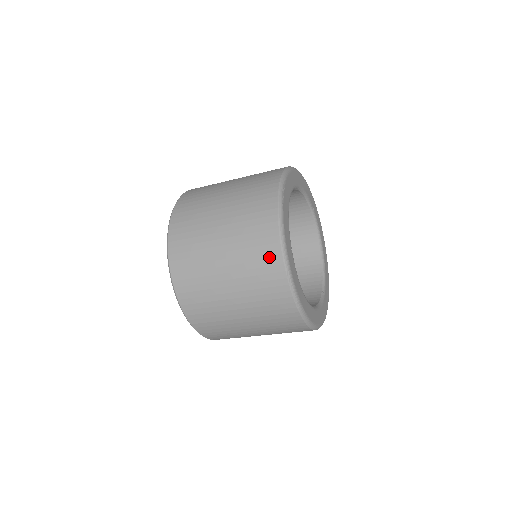
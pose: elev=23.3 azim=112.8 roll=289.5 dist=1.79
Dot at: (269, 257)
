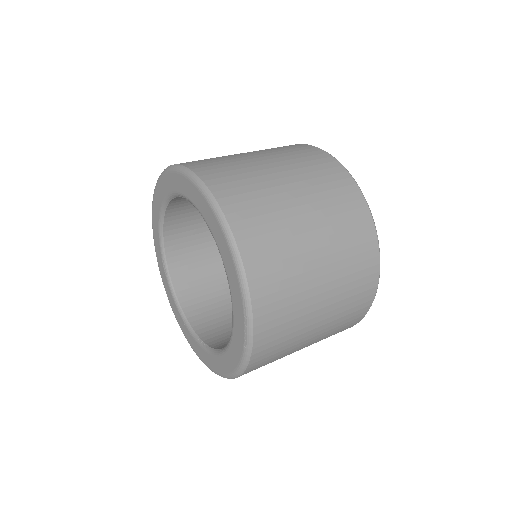
Dot at: occluded
